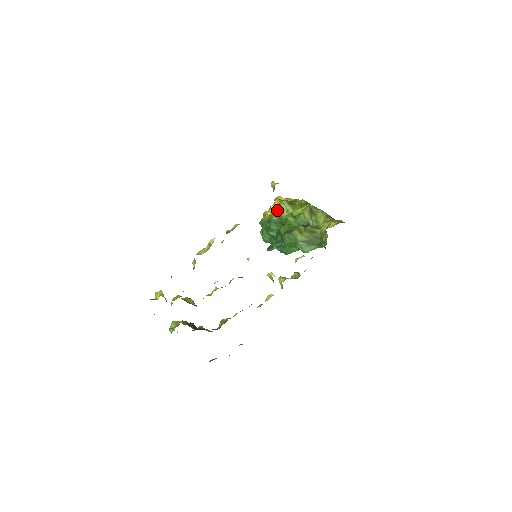
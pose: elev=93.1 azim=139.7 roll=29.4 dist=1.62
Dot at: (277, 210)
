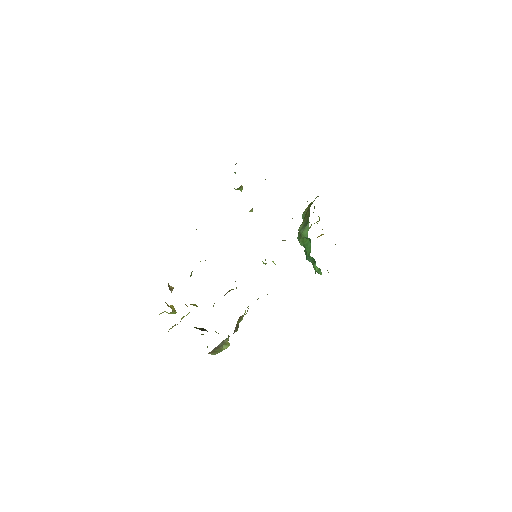
Dot at: occluded
